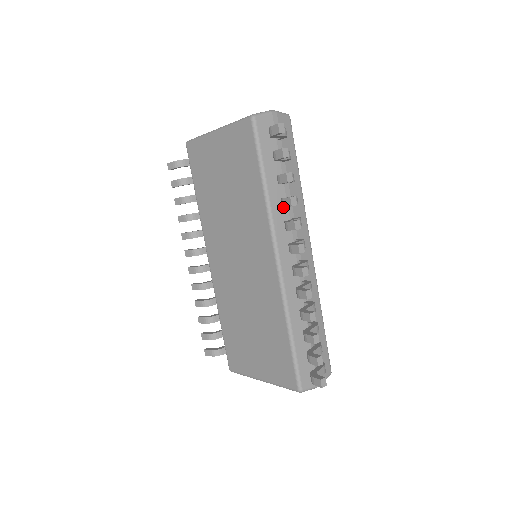
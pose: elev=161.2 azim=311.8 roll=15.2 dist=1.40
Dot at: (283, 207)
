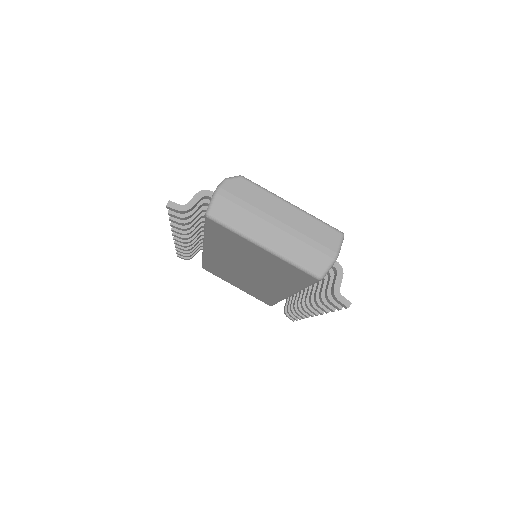
Dot at: occluded
